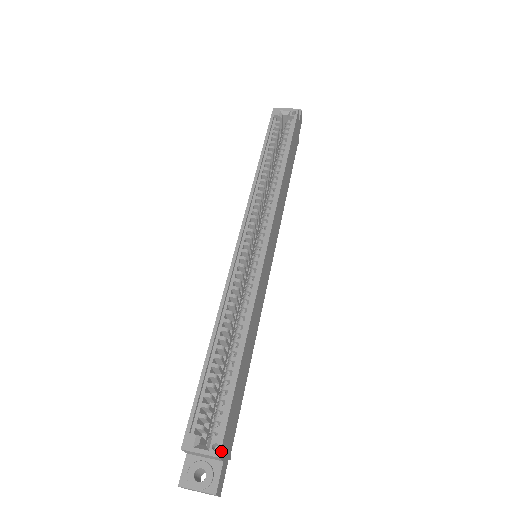
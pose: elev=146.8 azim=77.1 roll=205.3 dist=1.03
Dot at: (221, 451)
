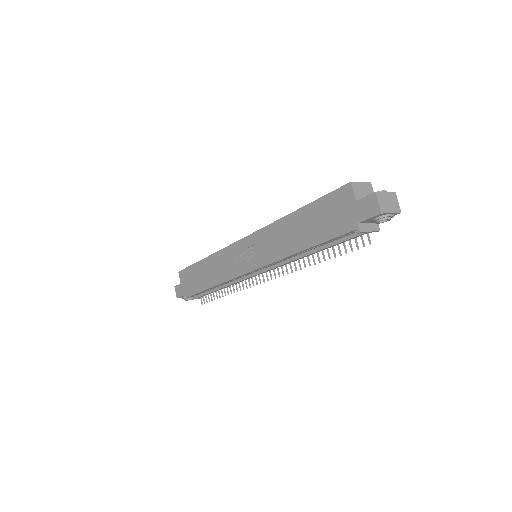
Dot at: (368, 187)
